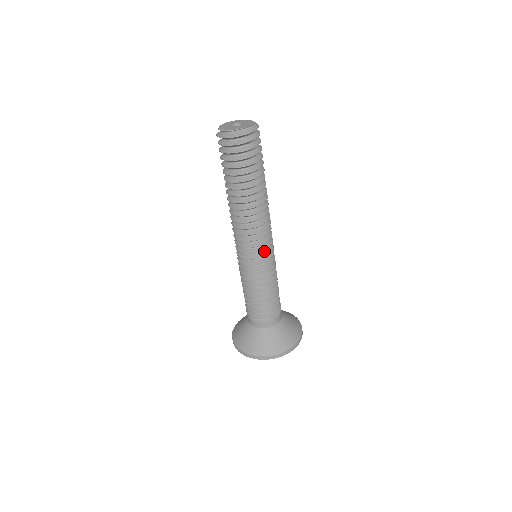
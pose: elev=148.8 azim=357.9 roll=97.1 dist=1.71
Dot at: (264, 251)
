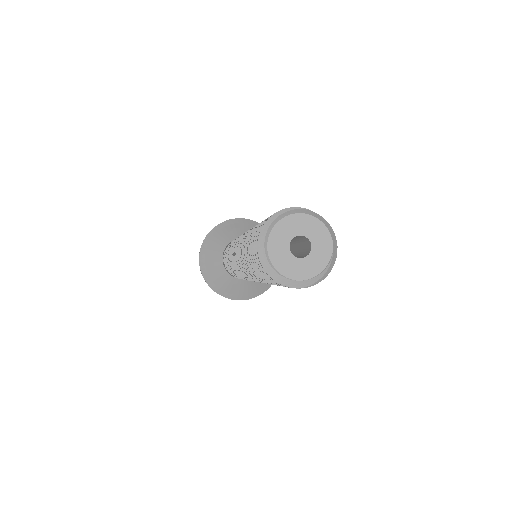
Dot at: occluded
